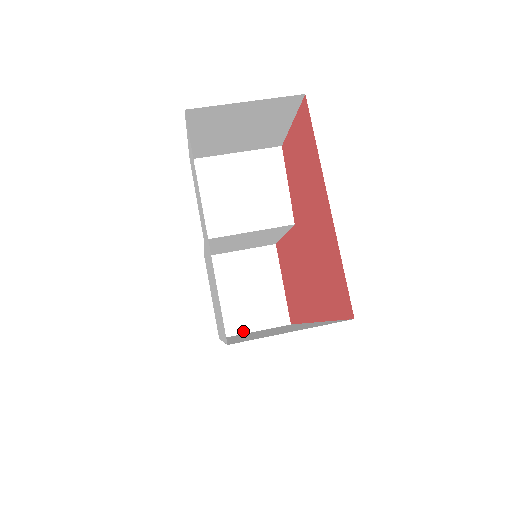
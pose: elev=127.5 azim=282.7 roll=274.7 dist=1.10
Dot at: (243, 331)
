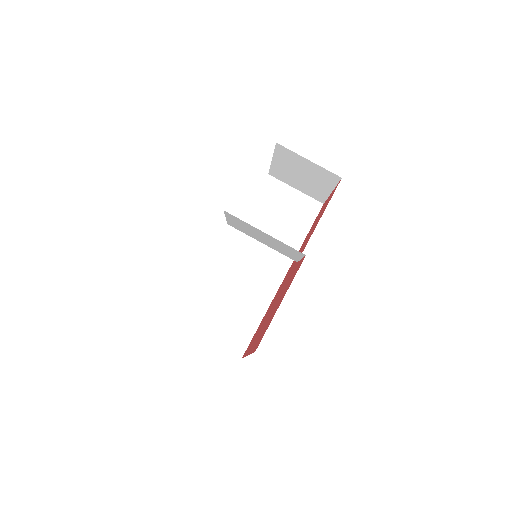
Dot at: (287, 183)
